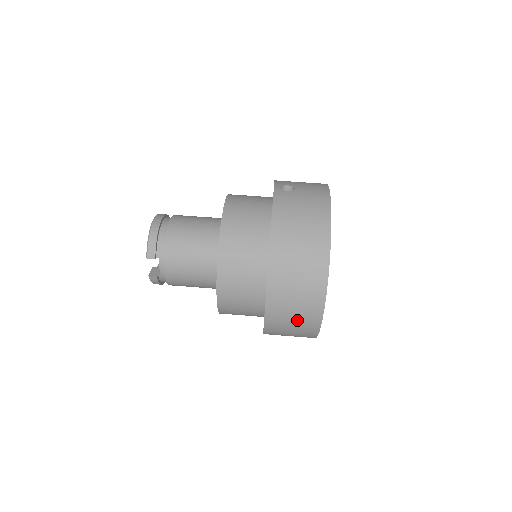
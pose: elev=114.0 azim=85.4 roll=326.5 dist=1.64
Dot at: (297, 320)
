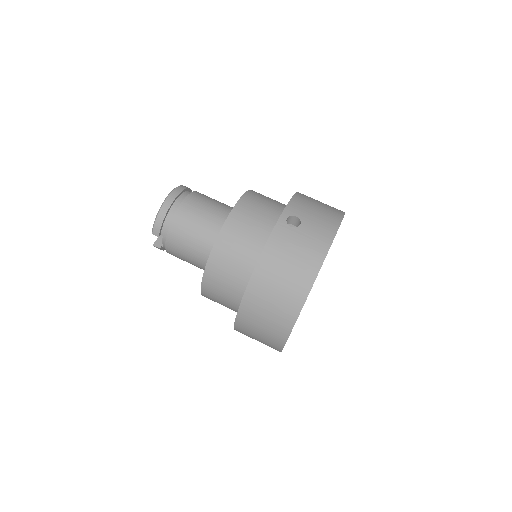
Dot at: (261, 341)
